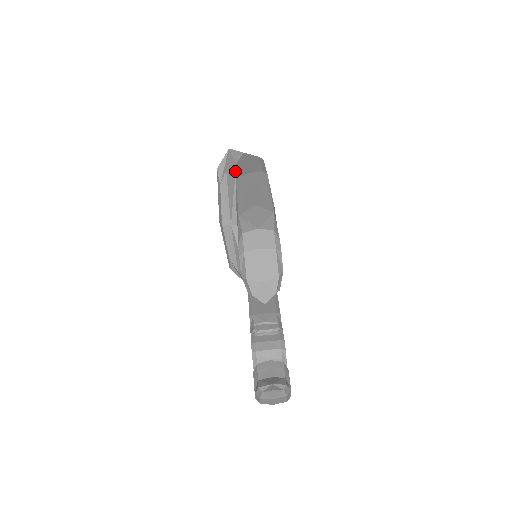
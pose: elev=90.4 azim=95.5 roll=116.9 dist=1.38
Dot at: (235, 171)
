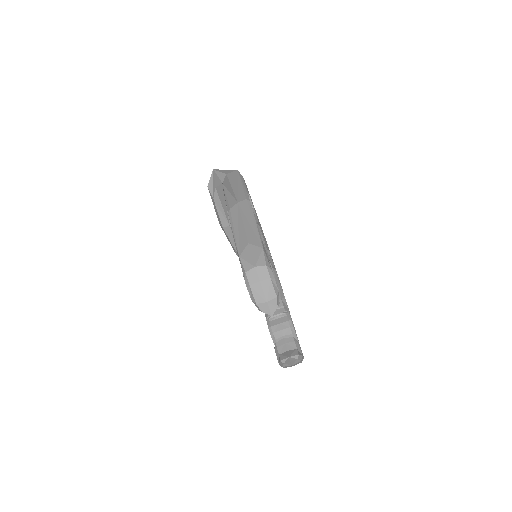
Dot at: occluded
